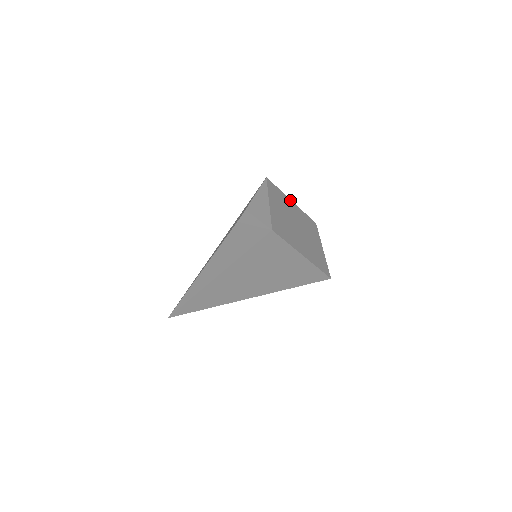
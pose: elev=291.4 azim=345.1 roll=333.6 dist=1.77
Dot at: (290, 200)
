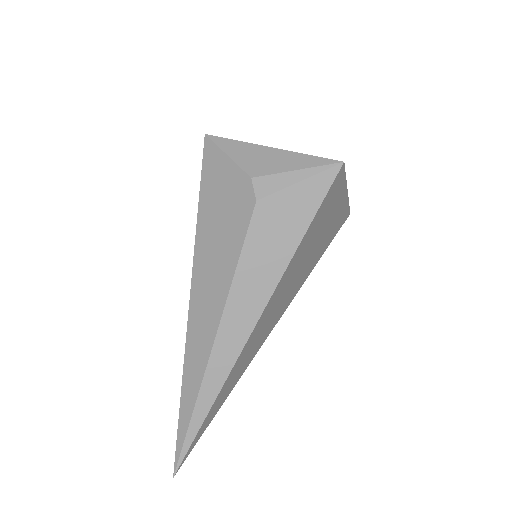
Dot at: occluded
